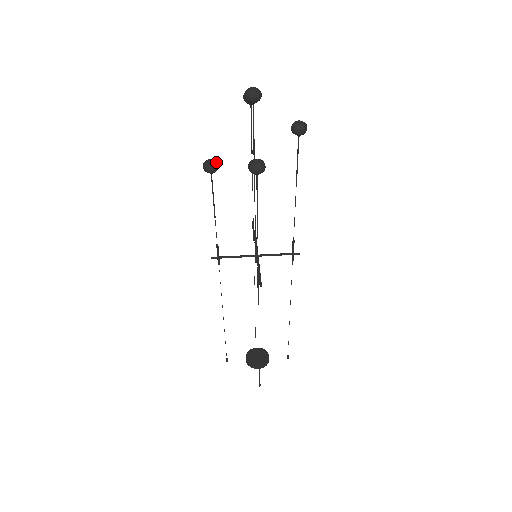
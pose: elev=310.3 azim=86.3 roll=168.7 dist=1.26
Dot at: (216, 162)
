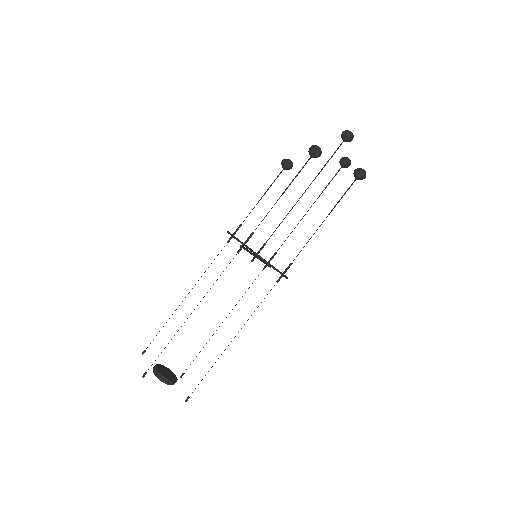
Dot at: occluded
